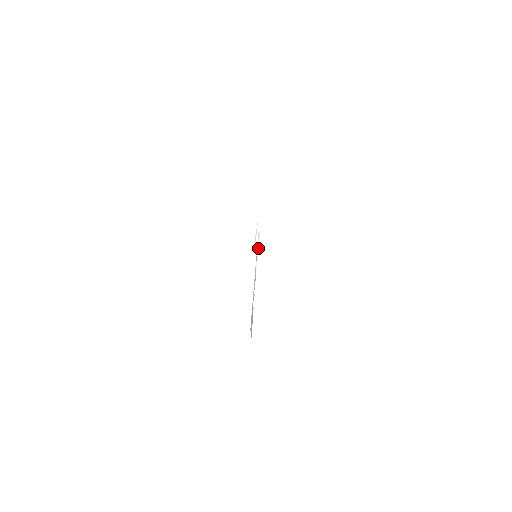
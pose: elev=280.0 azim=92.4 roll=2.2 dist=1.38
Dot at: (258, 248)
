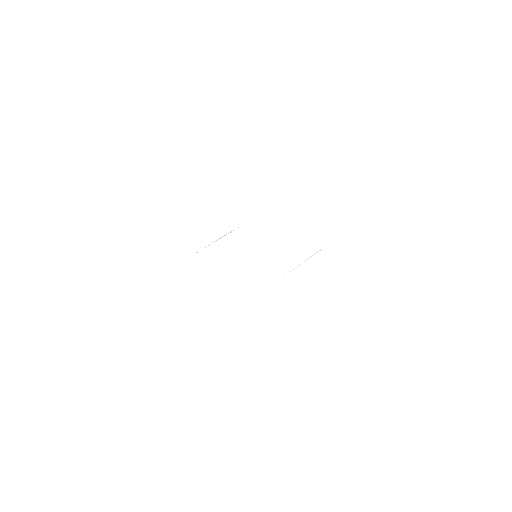
Dot at: occluded
